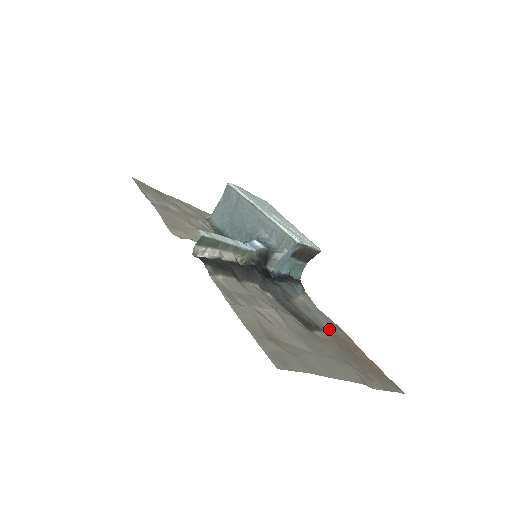
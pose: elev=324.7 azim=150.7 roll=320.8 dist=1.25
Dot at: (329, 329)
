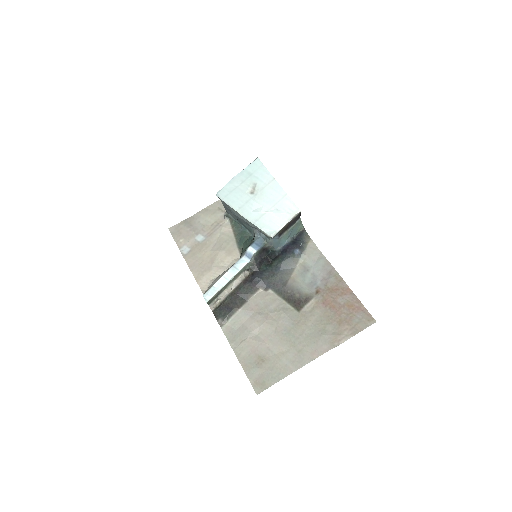
Dot at: (322, 284)
